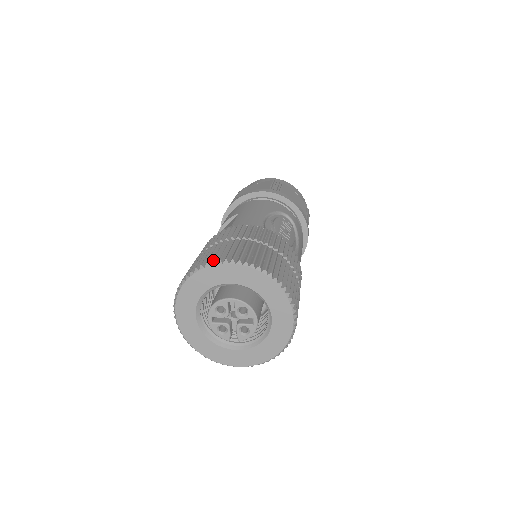
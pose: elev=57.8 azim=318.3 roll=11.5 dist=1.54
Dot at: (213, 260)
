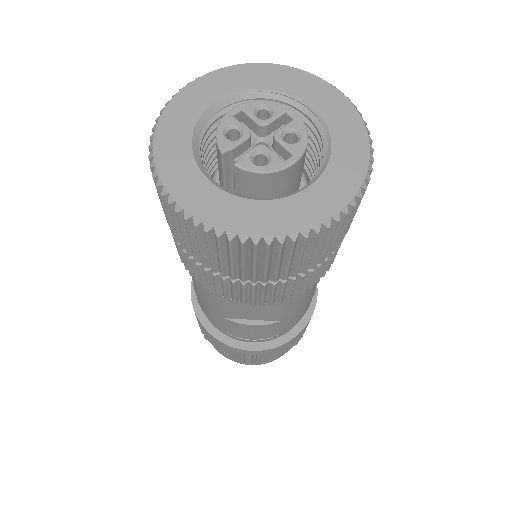
Dot at: (318, 77)
